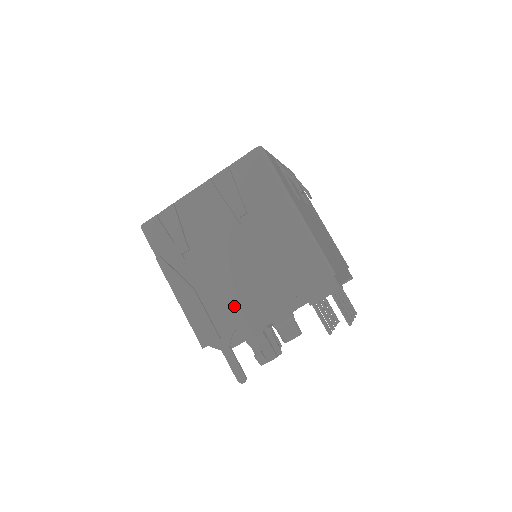
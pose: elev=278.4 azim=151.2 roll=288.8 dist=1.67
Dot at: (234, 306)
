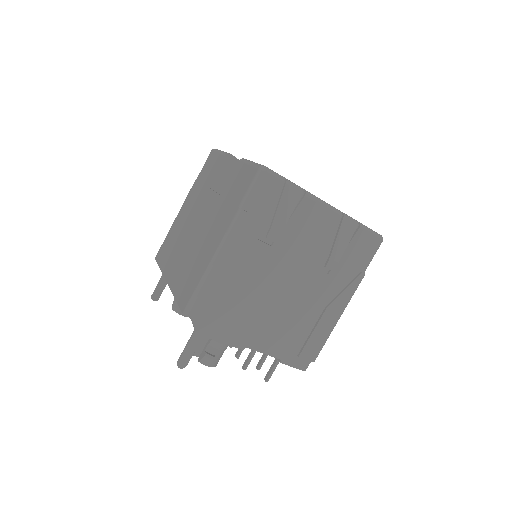
Dot at: (244, 312)
